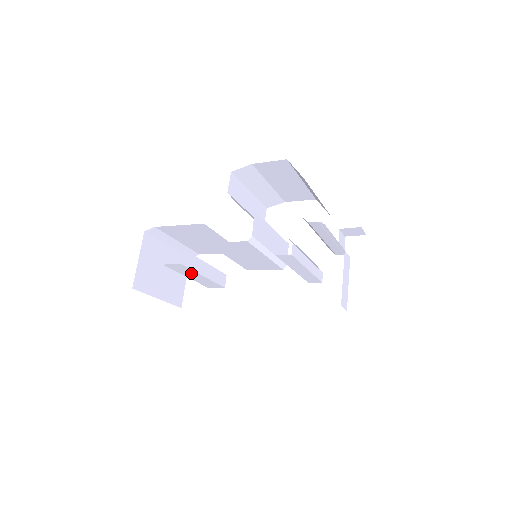
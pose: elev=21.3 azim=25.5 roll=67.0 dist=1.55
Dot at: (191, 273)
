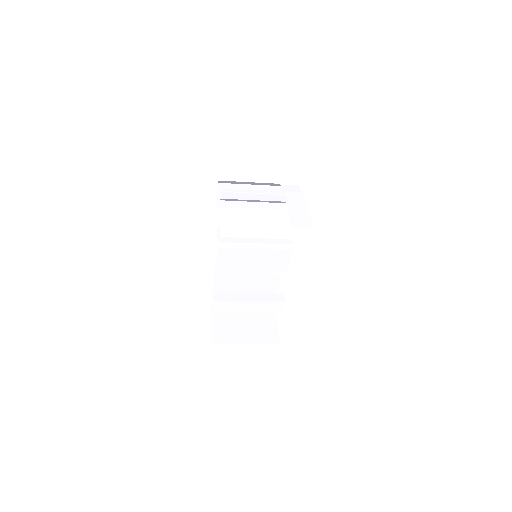
Dot at: (239, 306)
